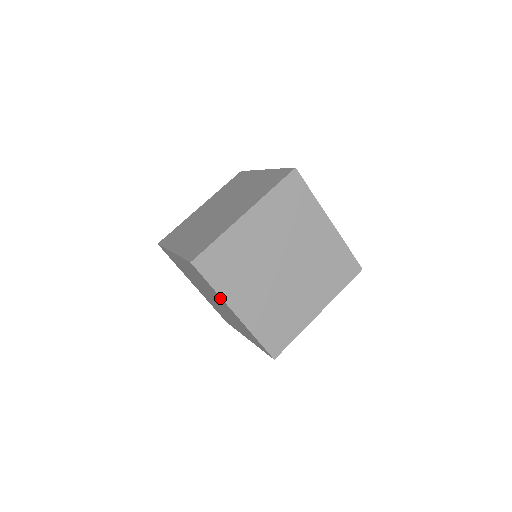
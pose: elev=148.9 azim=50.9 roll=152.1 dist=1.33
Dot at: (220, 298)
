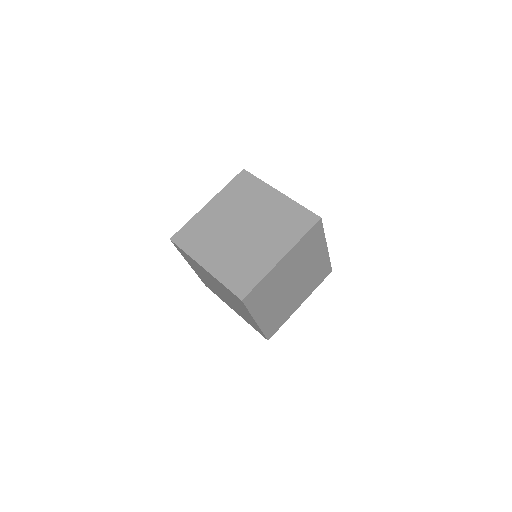
Dot at: (195, 262)
